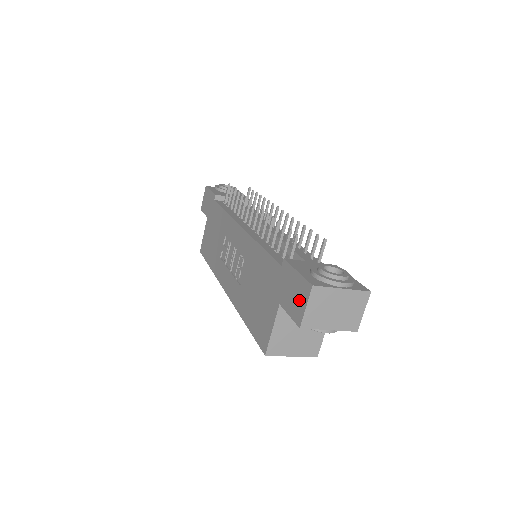
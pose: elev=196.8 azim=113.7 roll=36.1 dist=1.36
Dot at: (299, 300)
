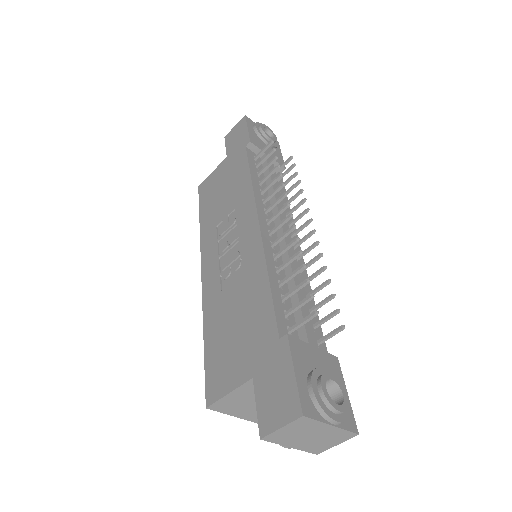
Dot at: (277, 408)
